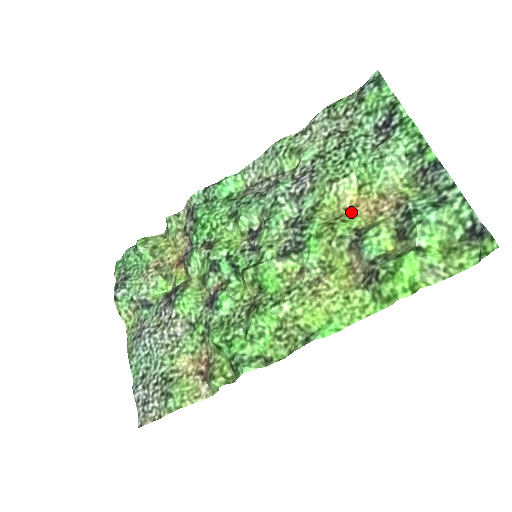
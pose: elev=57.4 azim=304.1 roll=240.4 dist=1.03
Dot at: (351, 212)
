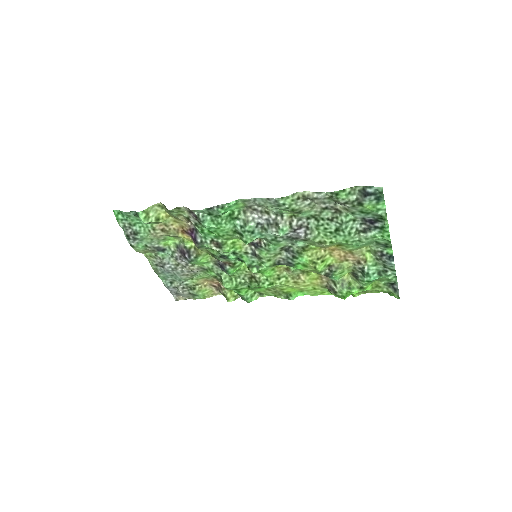
Dot at: (328, 253)
